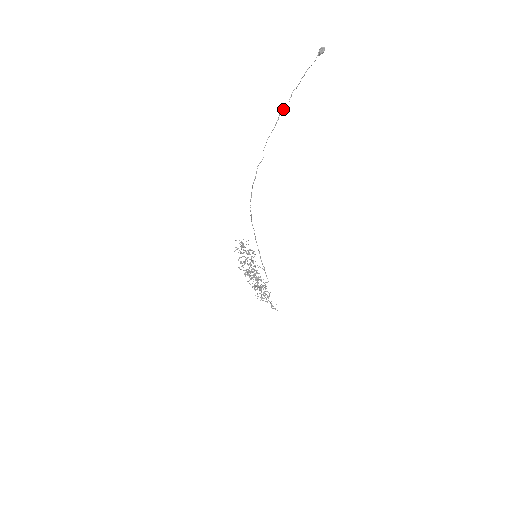
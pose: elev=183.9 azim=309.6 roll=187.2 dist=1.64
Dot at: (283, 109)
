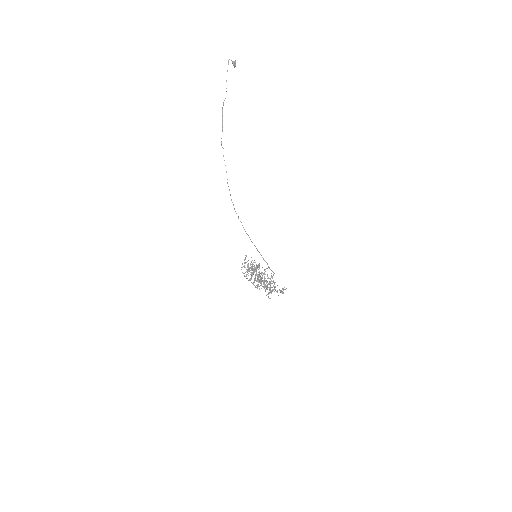
Dot at: occluded
